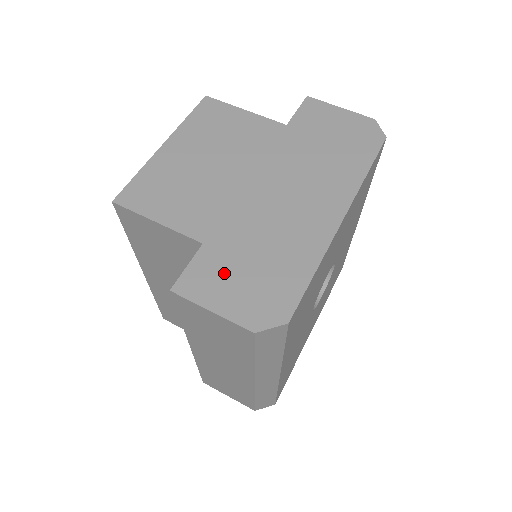
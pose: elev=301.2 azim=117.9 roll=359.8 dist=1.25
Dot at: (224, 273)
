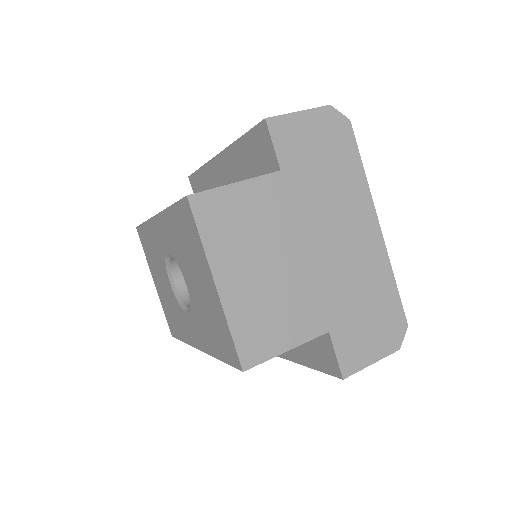
Dot at: (357, 336)
